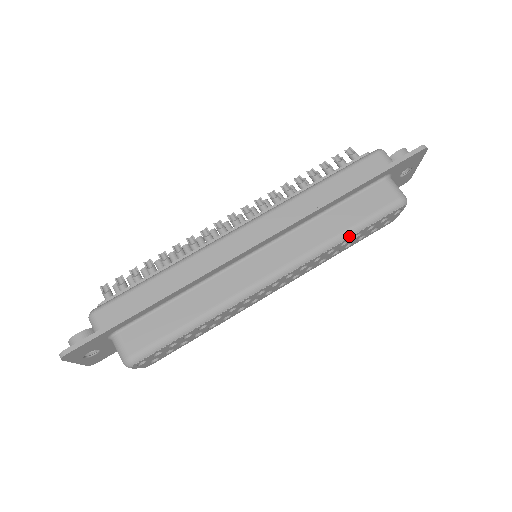
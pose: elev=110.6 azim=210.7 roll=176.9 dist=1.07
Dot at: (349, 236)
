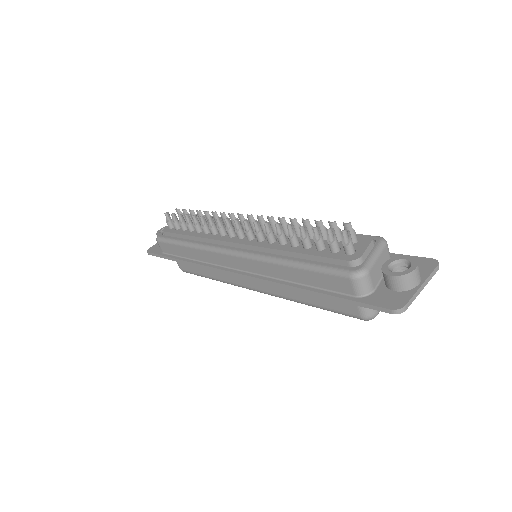
Dot at: occluded
